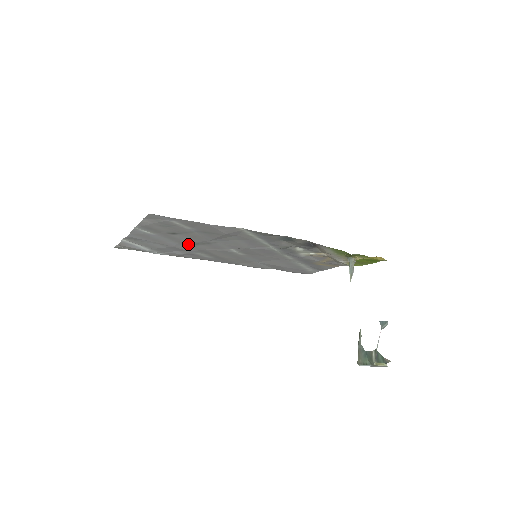
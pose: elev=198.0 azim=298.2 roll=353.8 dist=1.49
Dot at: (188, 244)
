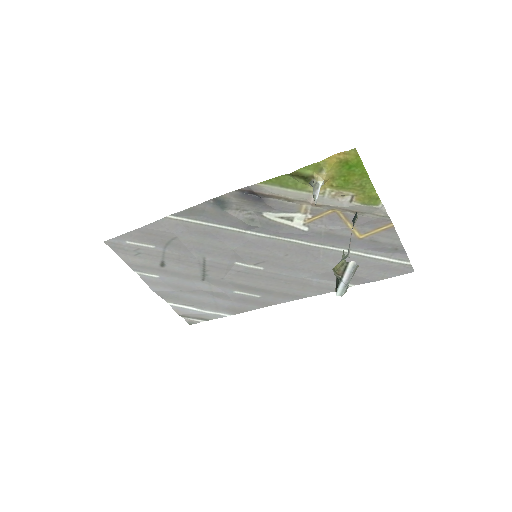
Dot at: (202, 278)
